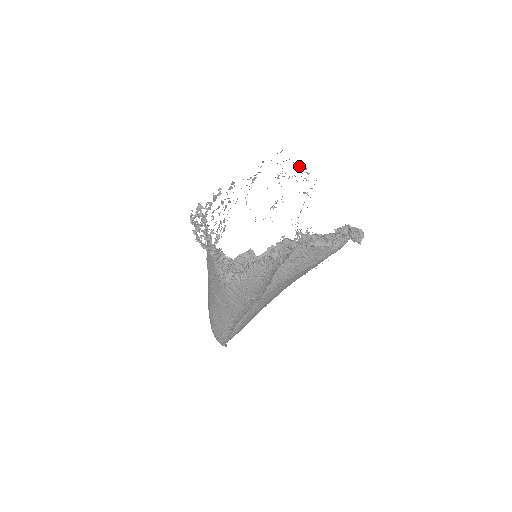
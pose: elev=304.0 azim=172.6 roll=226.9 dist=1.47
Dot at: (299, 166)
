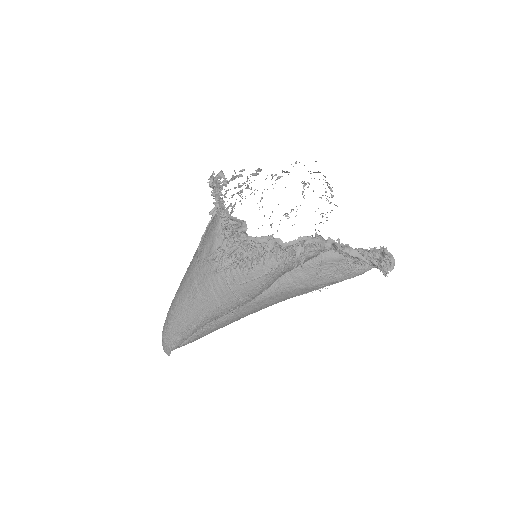
Dot at: (327, 184)
